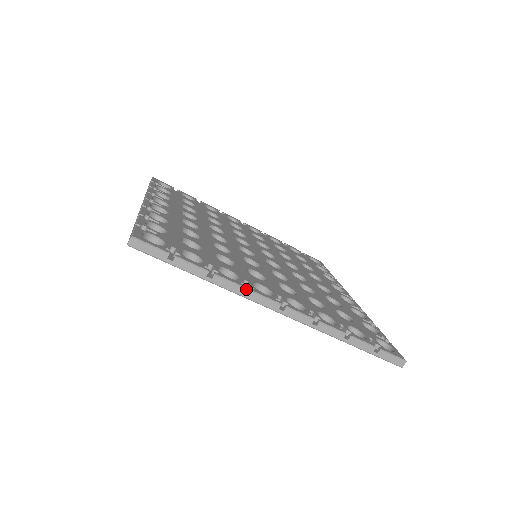
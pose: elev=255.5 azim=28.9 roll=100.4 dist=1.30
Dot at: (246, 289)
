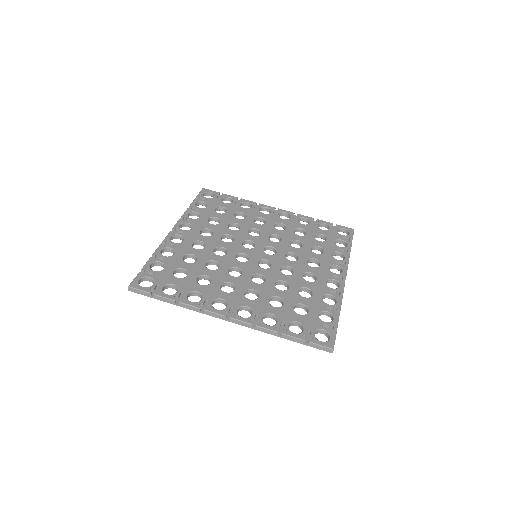
Dot at: (207, 306)
